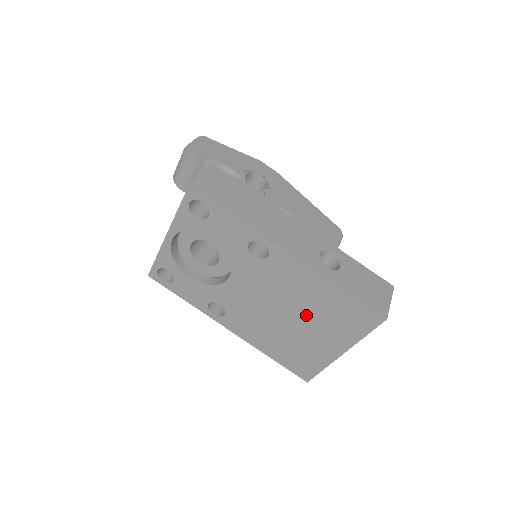
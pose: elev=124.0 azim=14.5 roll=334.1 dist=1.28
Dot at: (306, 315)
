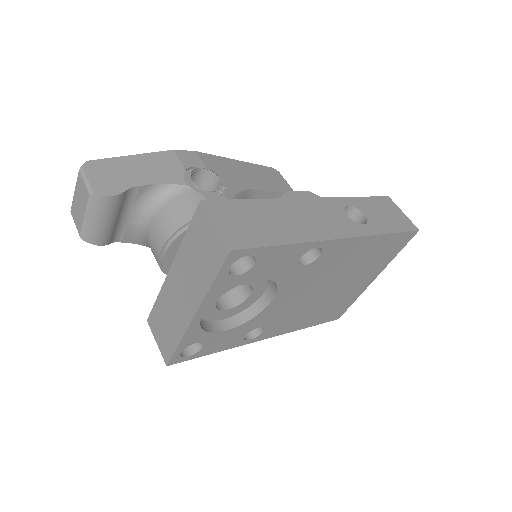
Dot at: (349, 275)
